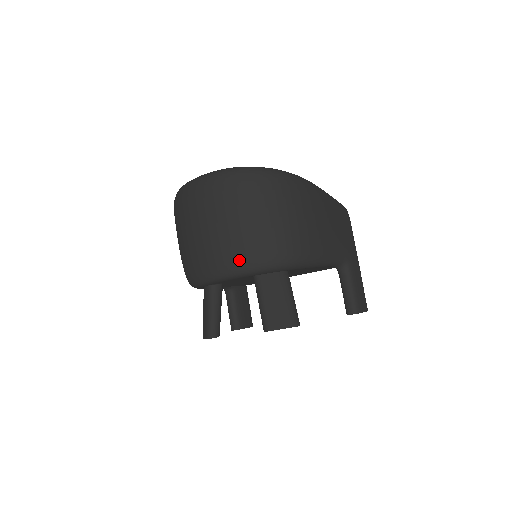
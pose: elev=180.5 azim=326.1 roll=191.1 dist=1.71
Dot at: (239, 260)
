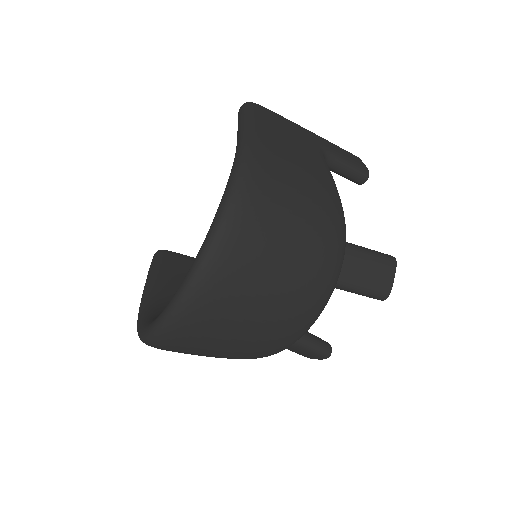
Dot at: (318, 301)
